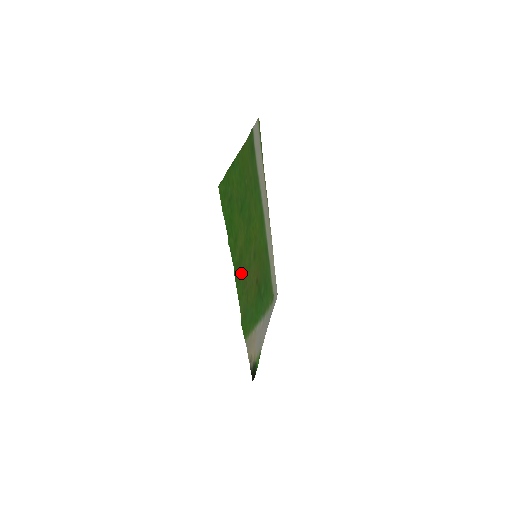
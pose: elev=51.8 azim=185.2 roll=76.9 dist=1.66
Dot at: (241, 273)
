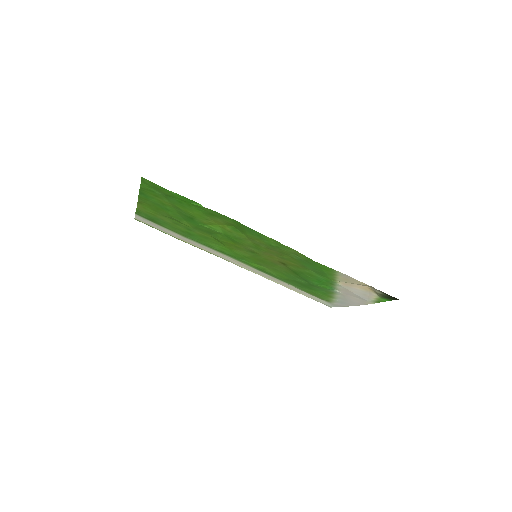
Dot at: (253, 237)
